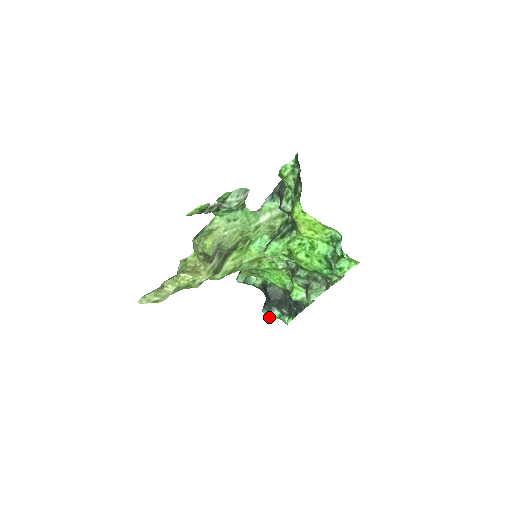
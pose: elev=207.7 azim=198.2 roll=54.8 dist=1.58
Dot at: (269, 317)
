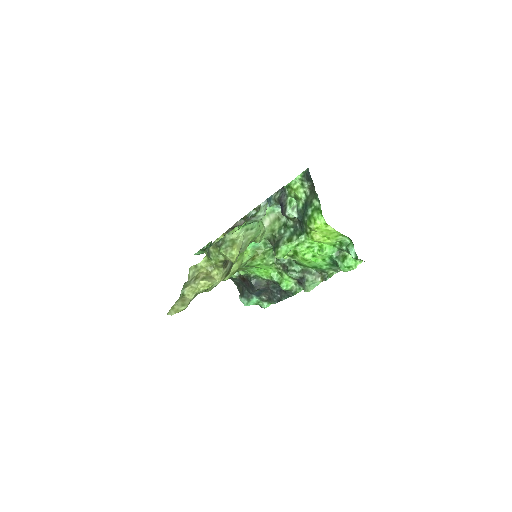
Dot at: (248, 304)
